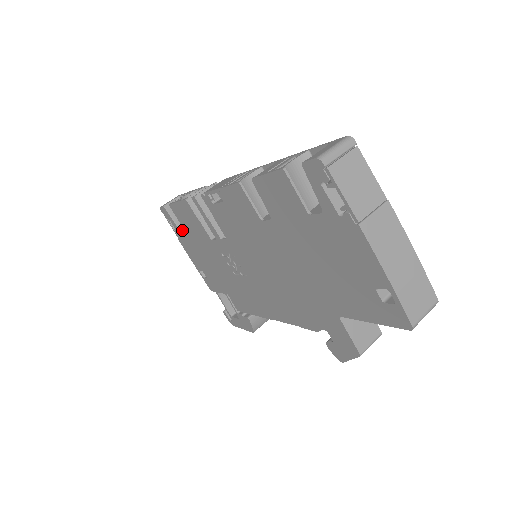
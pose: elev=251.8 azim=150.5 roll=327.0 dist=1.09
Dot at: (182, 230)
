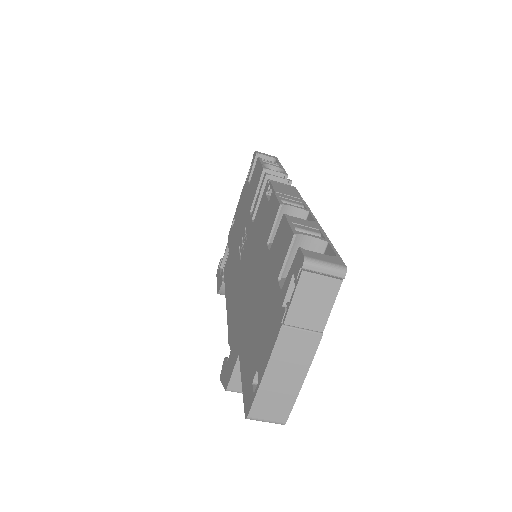
Dot at: occluded
